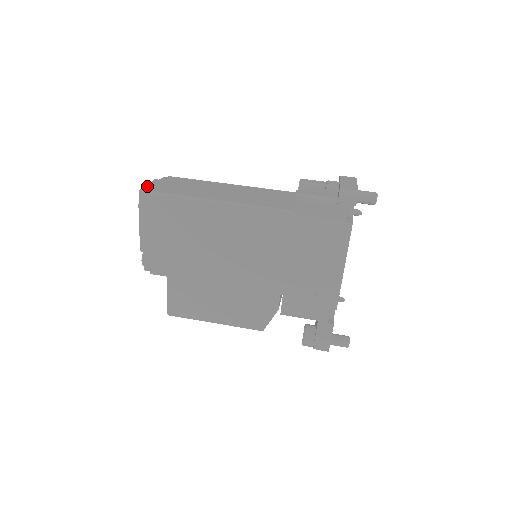
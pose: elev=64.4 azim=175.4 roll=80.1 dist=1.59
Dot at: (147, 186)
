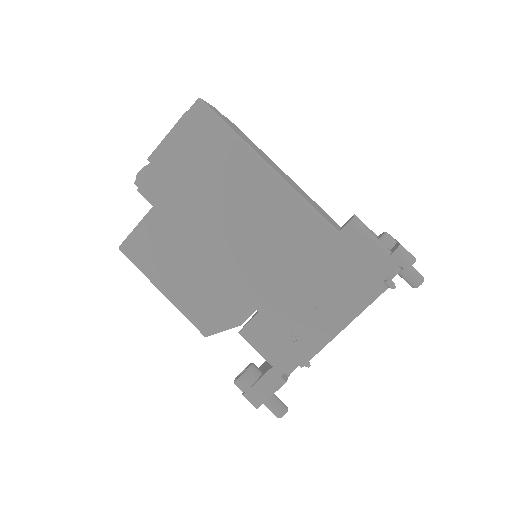
Dot at: (208, 103)
